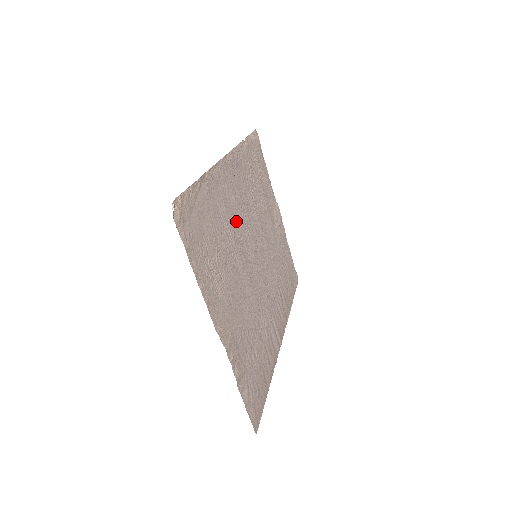
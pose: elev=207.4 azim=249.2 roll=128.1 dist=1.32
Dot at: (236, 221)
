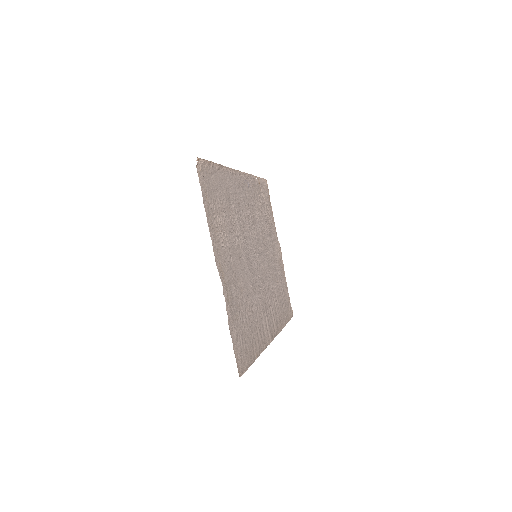
Dot at: (242, 217)
